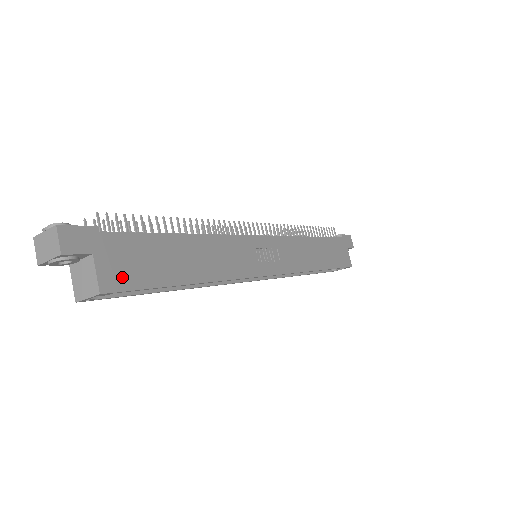
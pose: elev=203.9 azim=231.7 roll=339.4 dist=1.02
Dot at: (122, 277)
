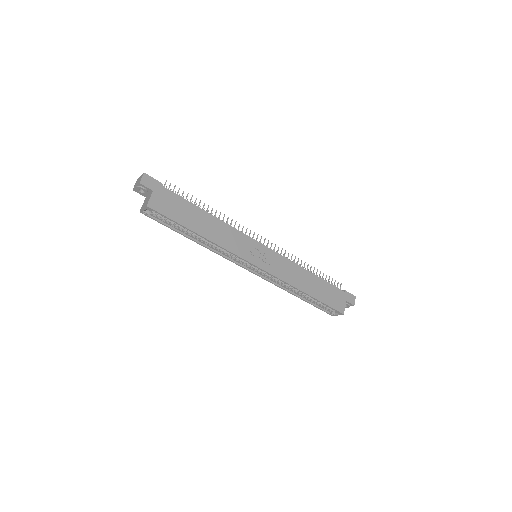
Dot at: (161, 207)
